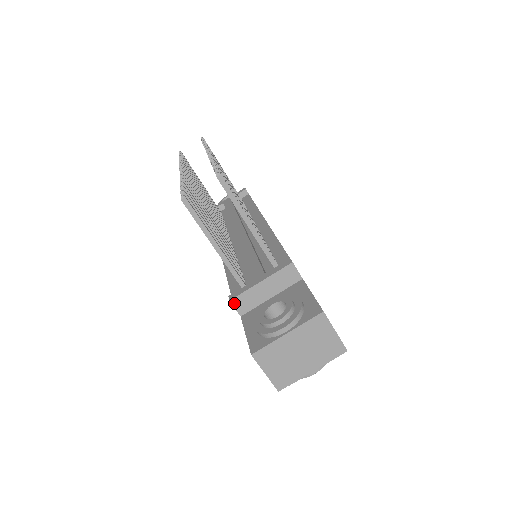
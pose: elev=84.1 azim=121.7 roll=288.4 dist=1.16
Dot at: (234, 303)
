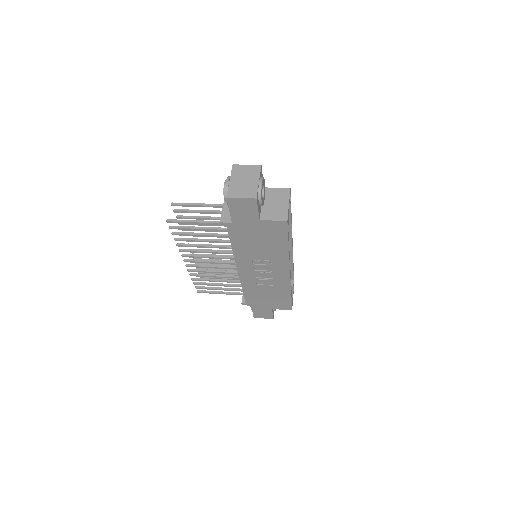
Dot at: (223, 221)
